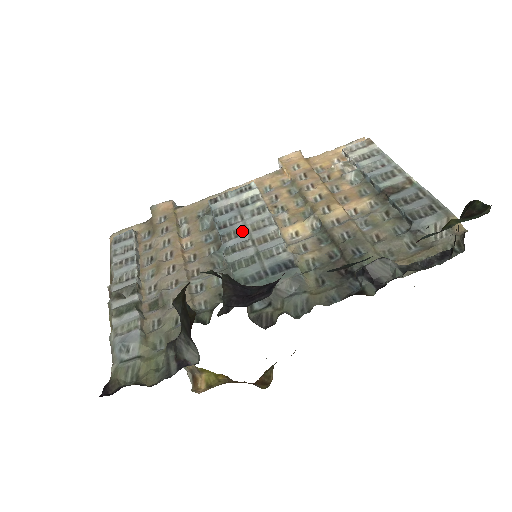
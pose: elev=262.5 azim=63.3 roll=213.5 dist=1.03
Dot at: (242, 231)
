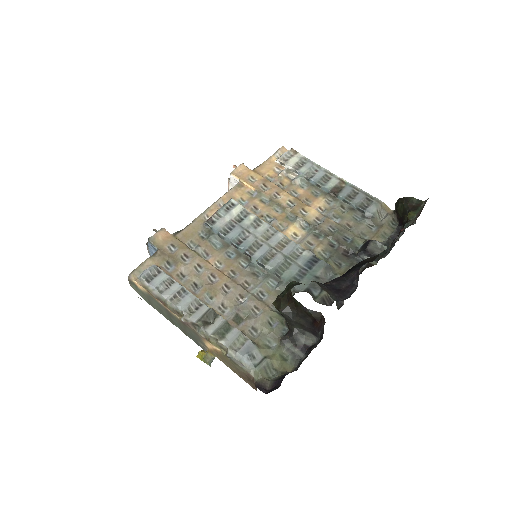
Dot at: (259, 243)
